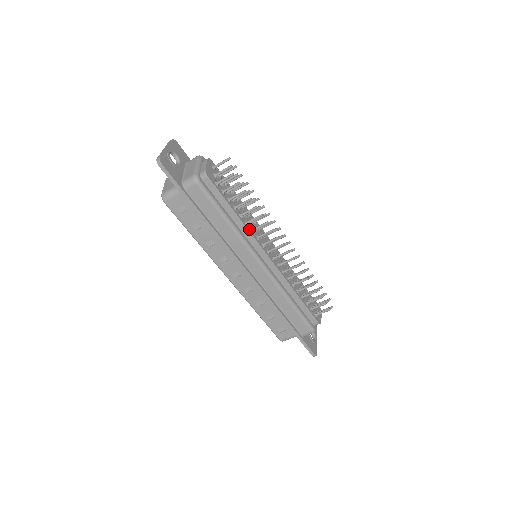
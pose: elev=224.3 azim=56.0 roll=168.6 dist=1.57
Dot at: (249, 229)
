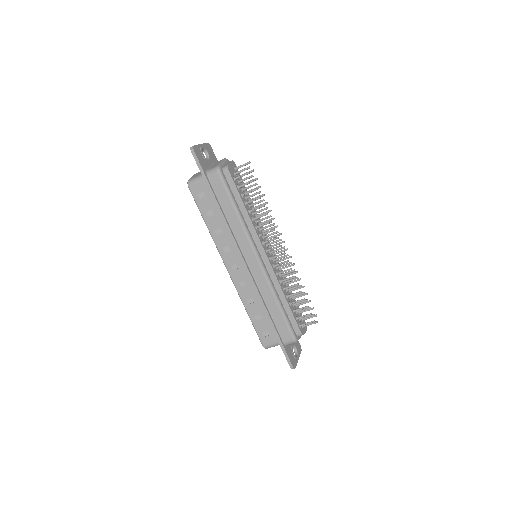
Dot at: (254, 225)
